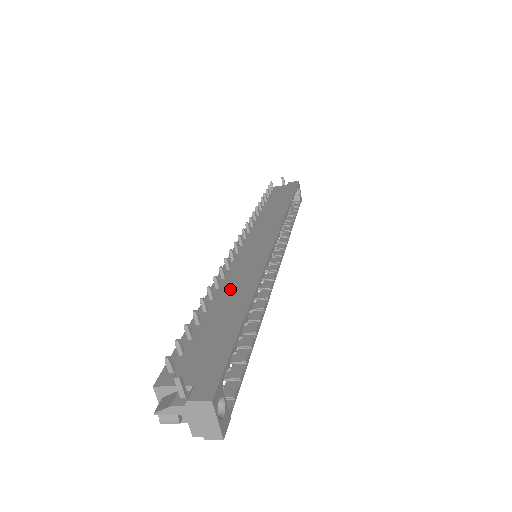
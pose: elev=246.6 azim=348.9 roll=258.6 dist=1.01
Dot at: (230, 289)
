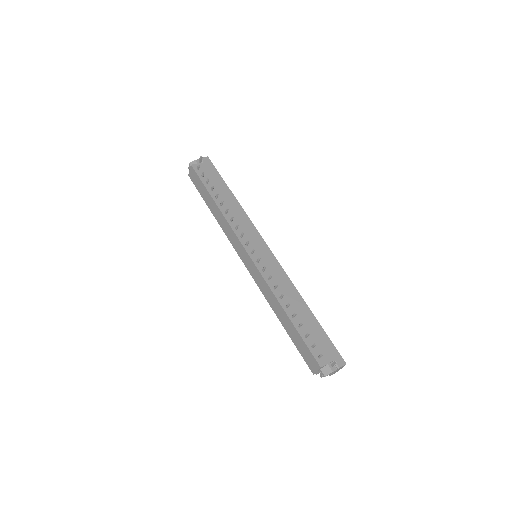
Dot at: (288, 297)
